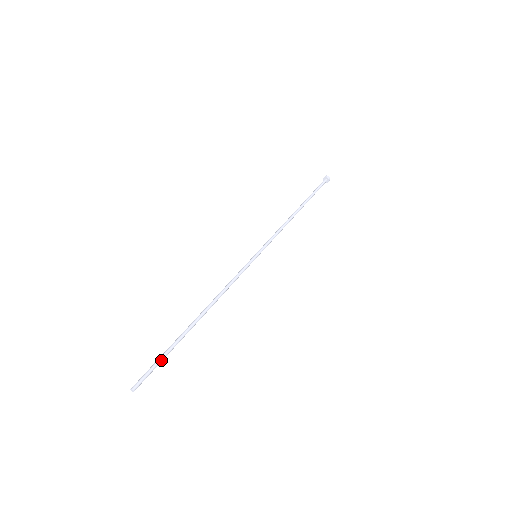
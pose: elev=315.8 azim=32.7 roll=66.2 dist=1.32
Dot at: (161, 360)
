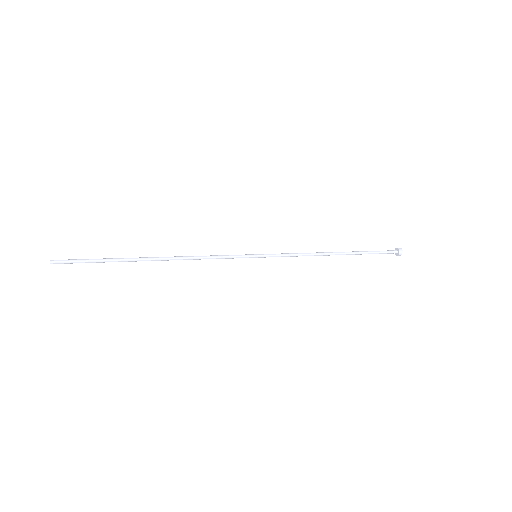
Dot at: (93, 260)
